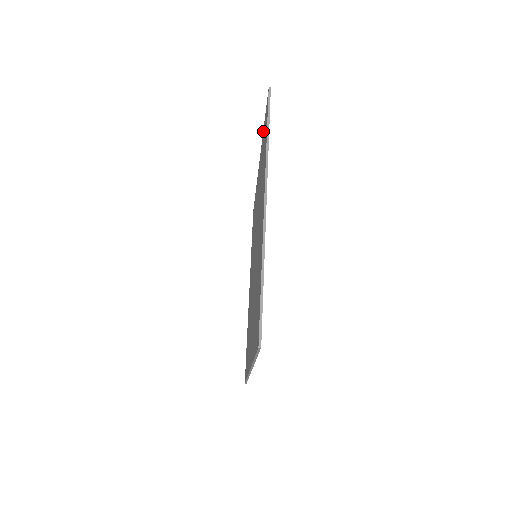
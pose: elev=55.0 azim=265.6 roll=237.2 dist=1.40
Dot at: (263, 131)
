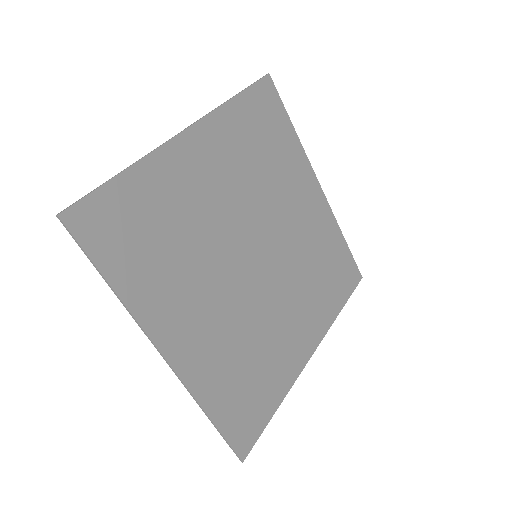
Dot at: (128, 176)
